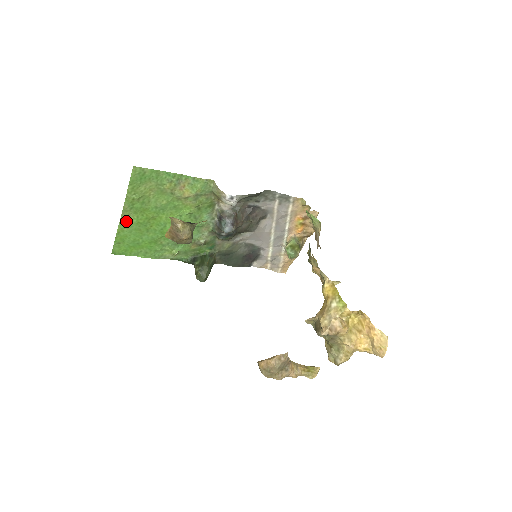
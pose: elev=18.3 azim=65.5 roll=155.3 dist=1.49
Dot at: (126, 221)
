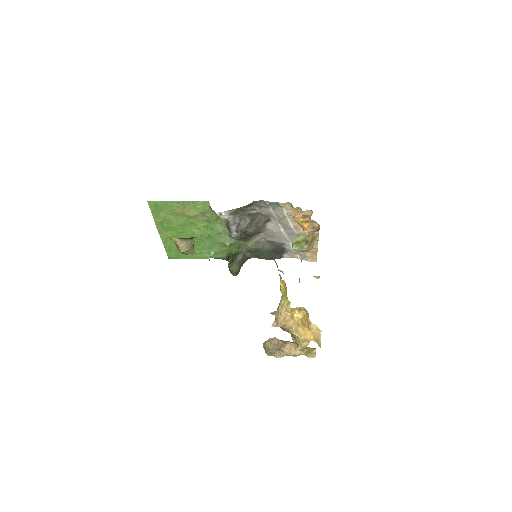
Dot at: (164, 236)
